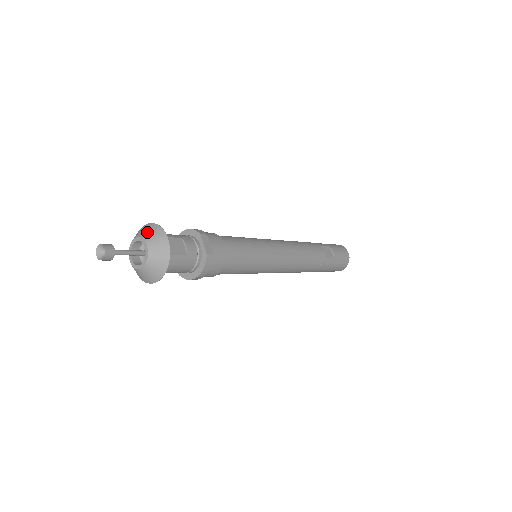
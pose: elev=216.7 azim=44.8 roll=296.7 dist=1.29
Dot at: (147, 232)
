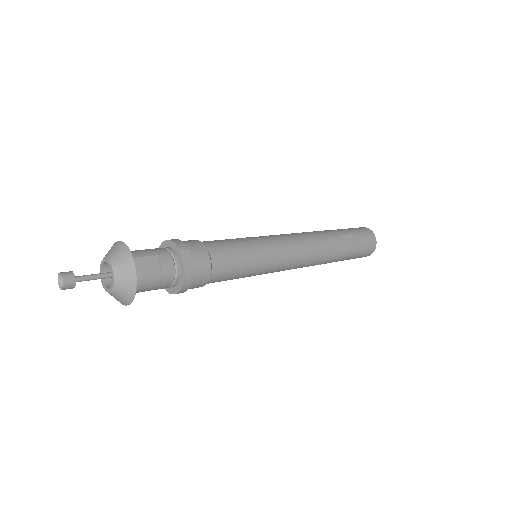
Dot at: (115, 254)
